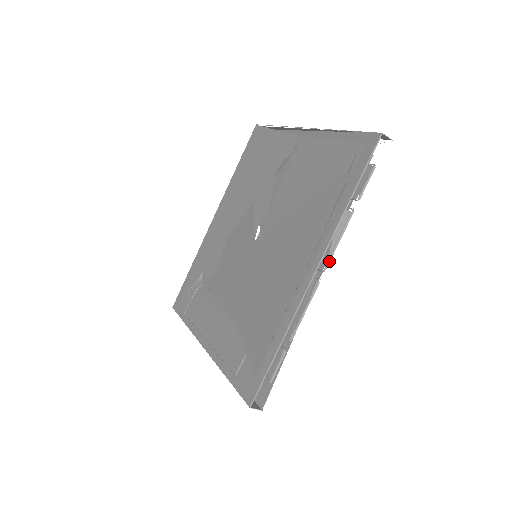
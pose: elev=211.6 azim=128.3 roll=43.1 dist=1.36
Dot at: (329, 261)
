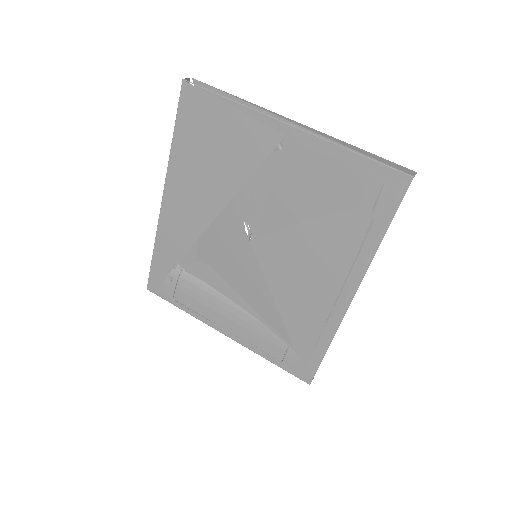
Dot at: occluded
